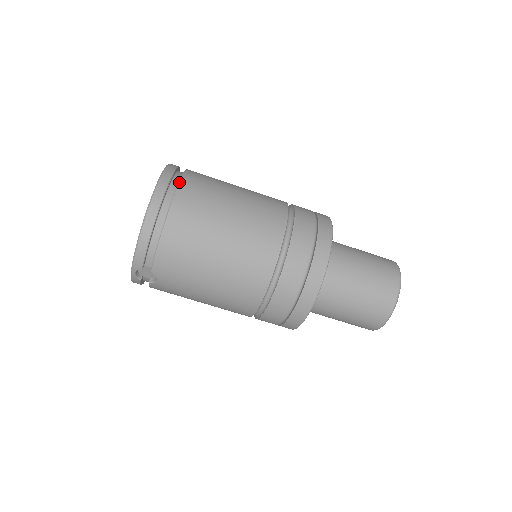
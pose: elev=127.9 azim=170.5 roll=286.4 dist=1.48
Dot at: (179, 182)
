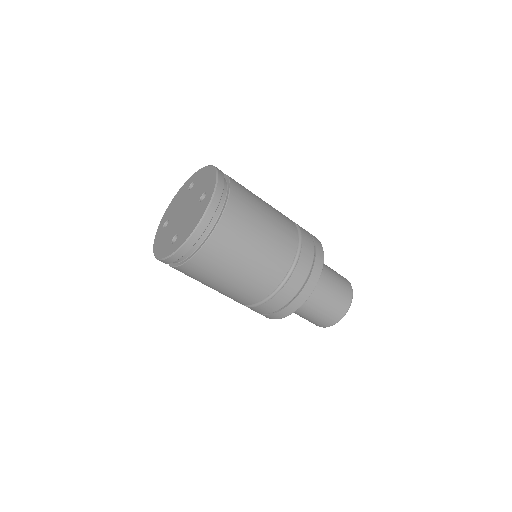
Dot at: (213, 231)
